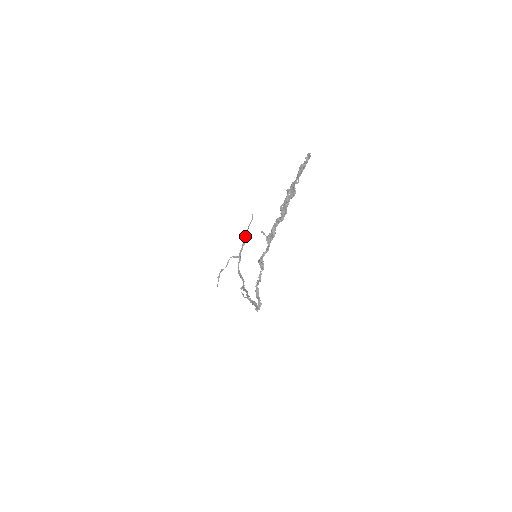
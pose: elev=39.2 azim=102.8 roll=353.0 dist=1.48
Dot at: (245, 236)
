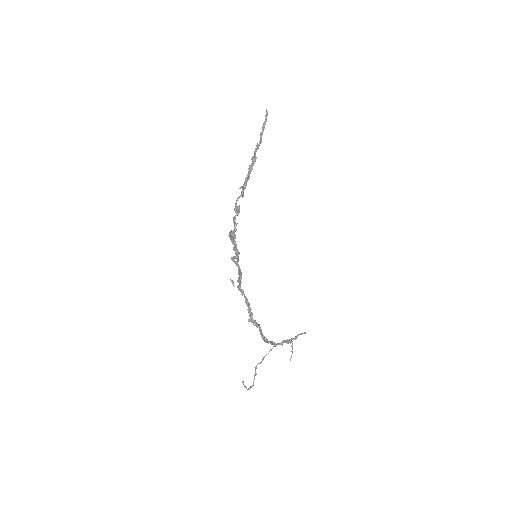
Dot at: (290, 341)
